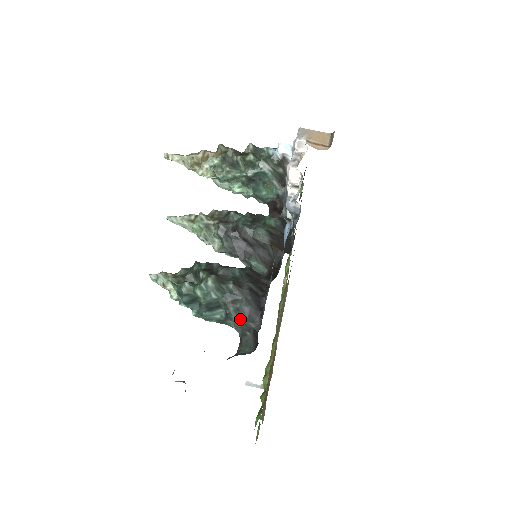
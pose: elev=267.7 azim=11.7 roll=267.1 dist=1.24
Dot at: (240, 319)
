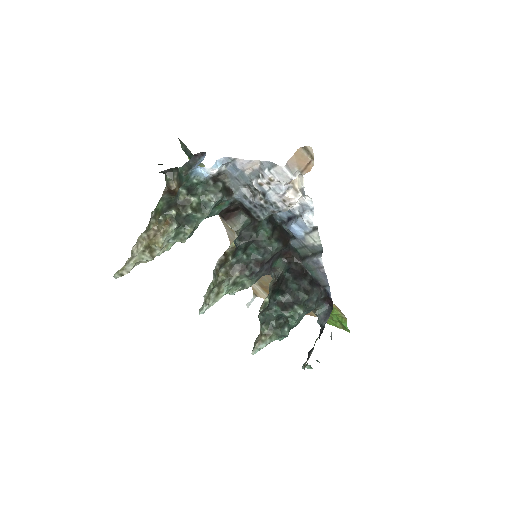
Dot at: occluded
